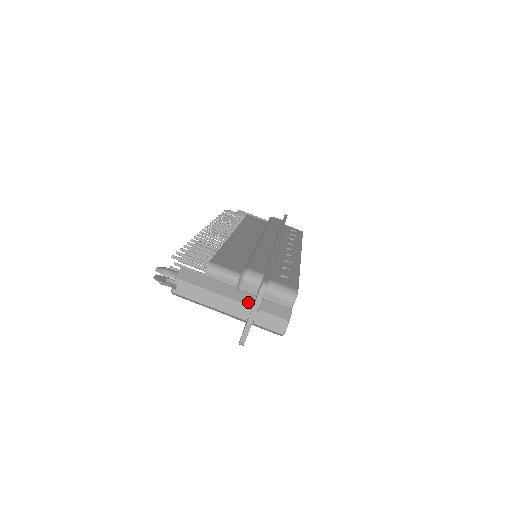
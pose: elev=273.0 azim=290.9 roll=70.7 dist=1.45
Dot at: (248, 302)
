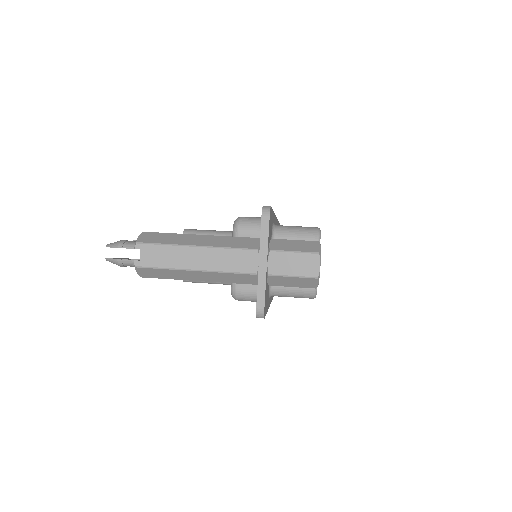
Dot at: (251, 245)
